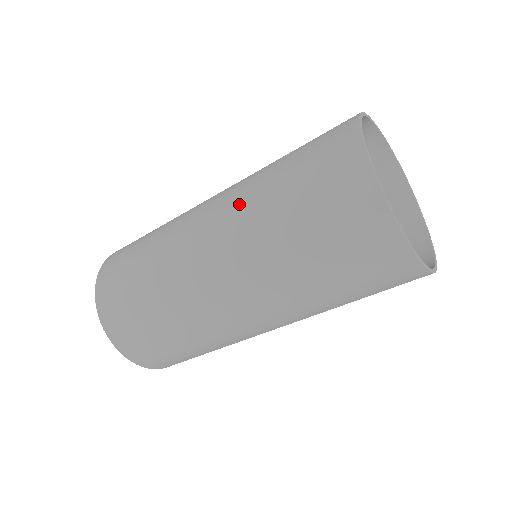
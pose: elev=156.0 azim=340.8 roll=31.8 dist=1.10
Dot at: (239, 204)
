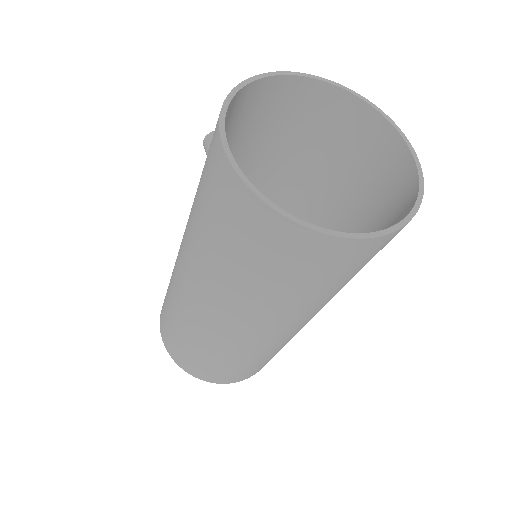
Dot at: (221, 294)
